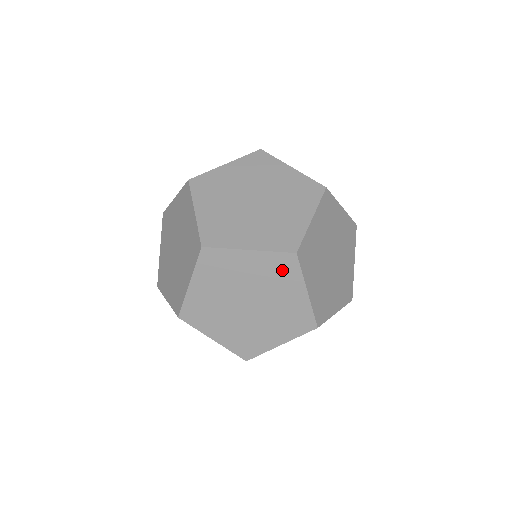
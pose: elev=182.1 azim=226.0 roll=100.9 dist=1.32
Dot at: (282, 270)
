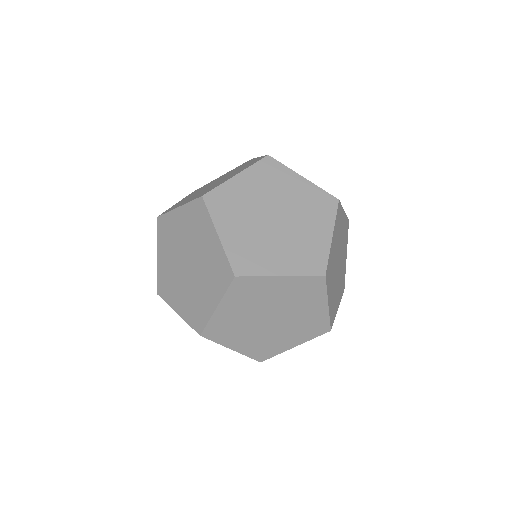
Dot at: occluded
